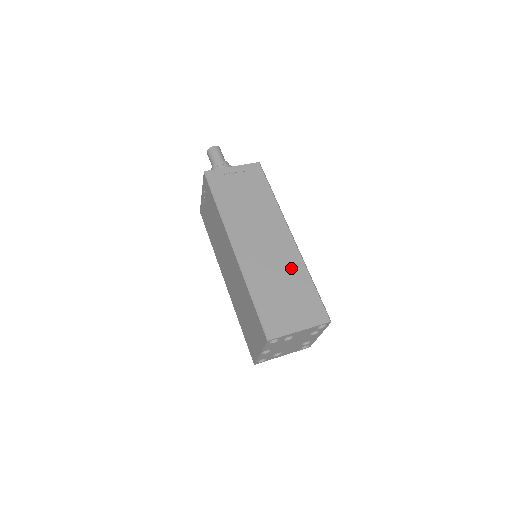
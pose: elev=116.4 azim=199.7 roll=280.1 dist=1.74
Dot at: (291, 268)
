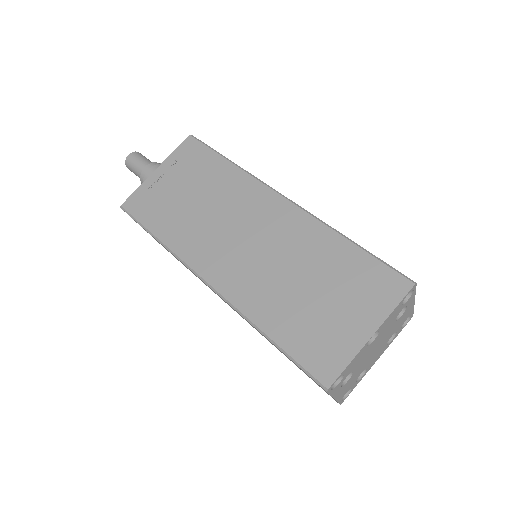
Dot at: occluded
